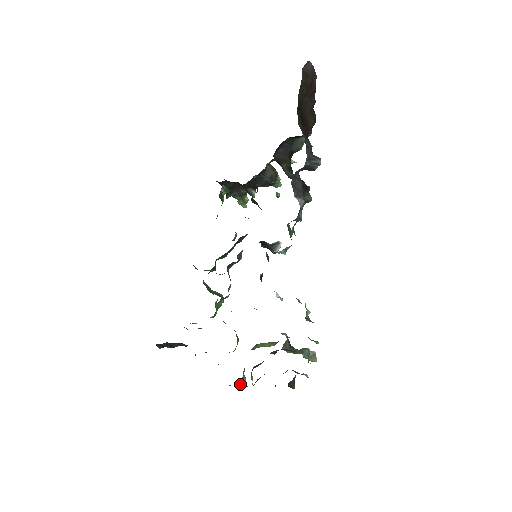
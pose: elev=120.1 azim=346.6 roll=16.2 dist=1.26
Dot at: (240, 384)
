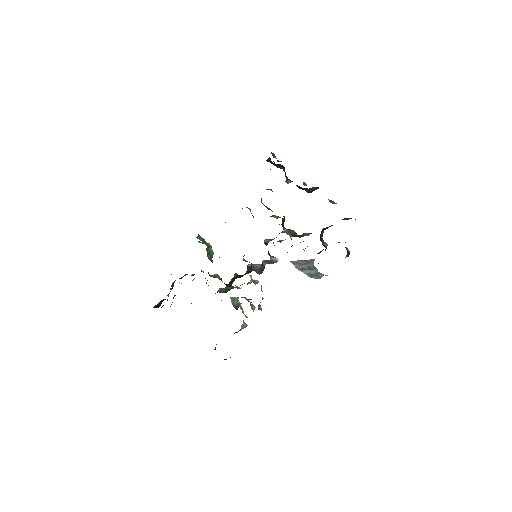
Dot at: occluded
